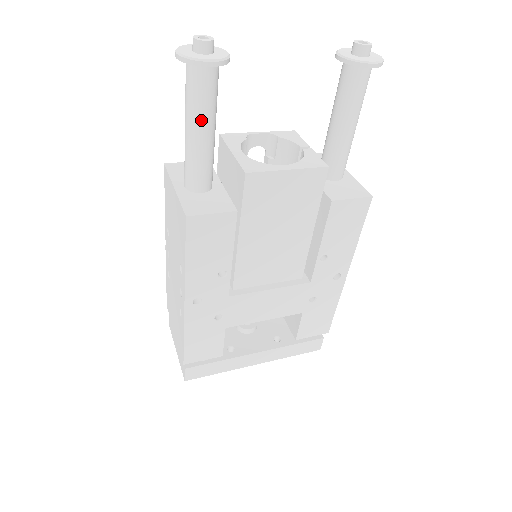
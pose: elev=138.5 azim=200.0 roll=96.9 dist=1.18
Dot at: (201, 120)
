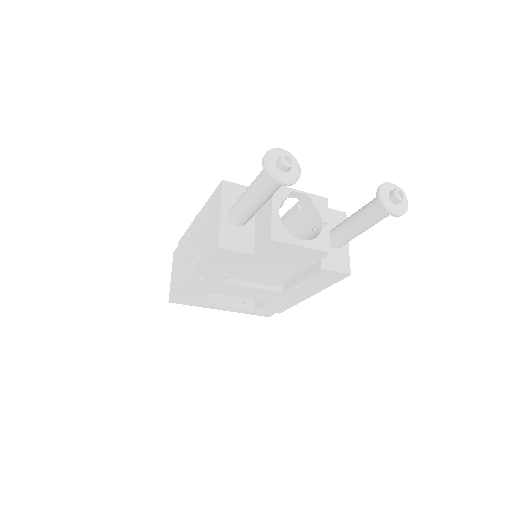
Dot at: (259, 198)
